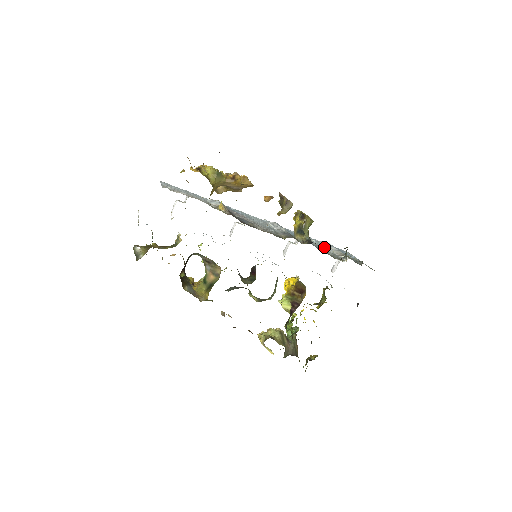
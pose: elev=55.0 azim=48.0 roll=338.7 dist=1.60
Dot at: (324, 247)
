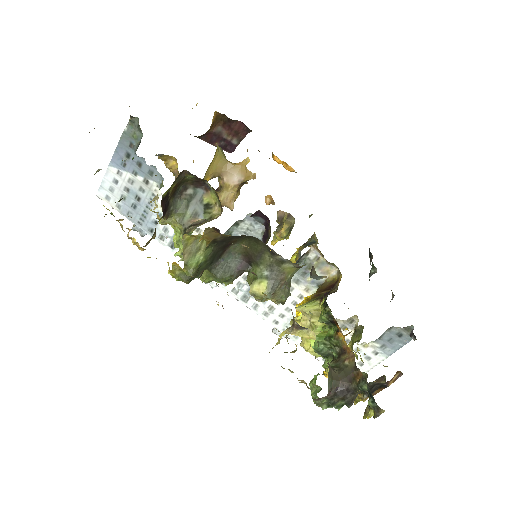
Dot at: occluded
